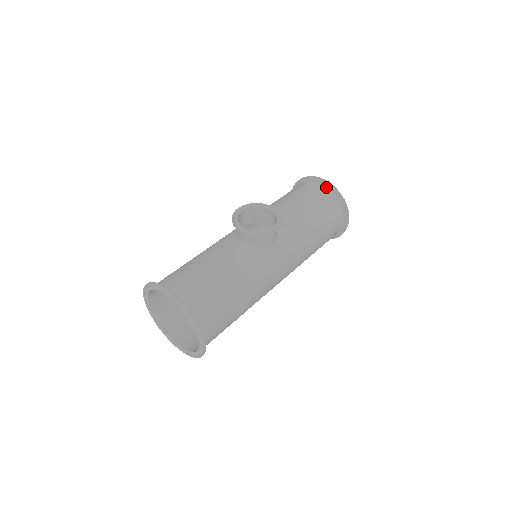
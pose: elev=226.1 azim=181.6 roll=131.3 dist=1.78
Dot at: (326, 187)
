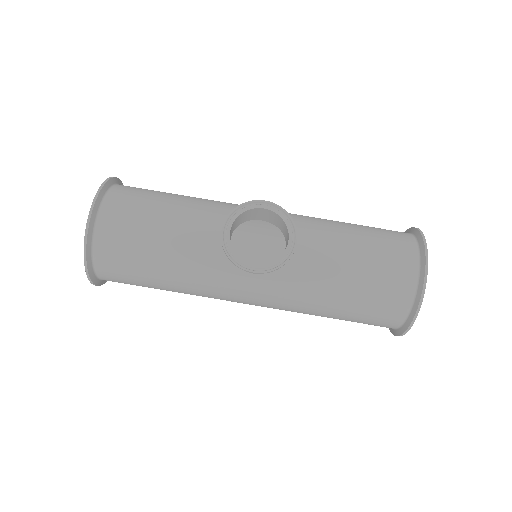
Dot at: (418, 279)
